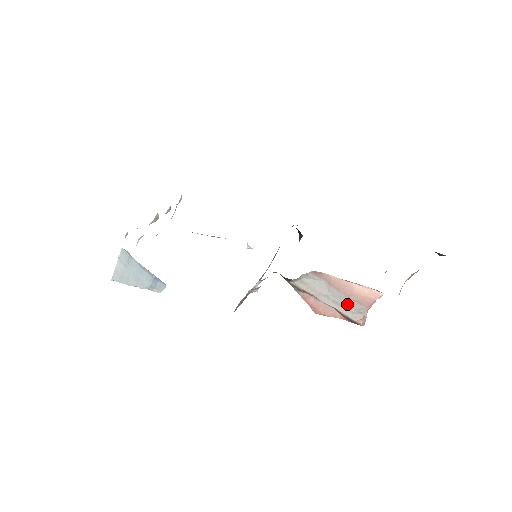
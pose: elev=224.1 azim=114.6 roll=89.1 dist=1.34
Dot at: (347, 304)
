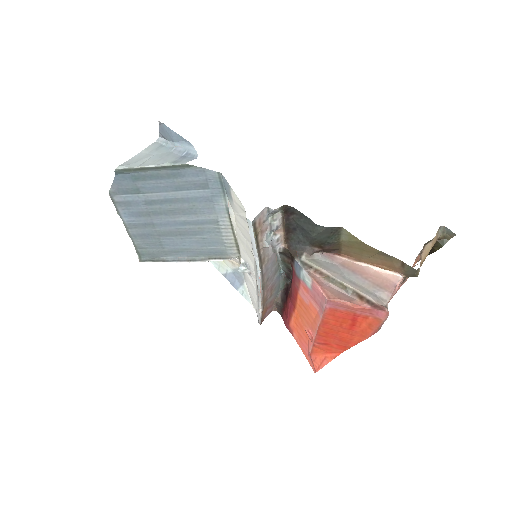
Dot at: (365, 286)
